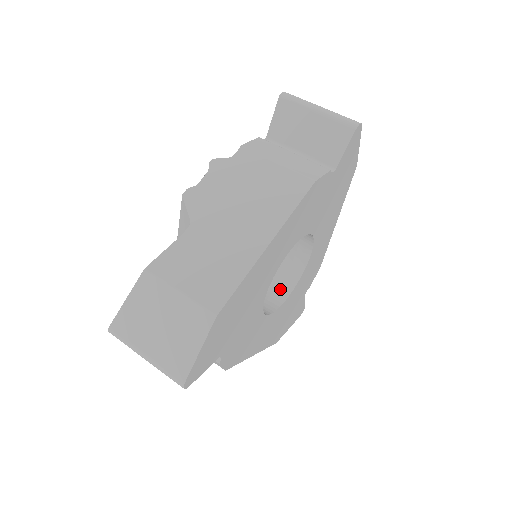
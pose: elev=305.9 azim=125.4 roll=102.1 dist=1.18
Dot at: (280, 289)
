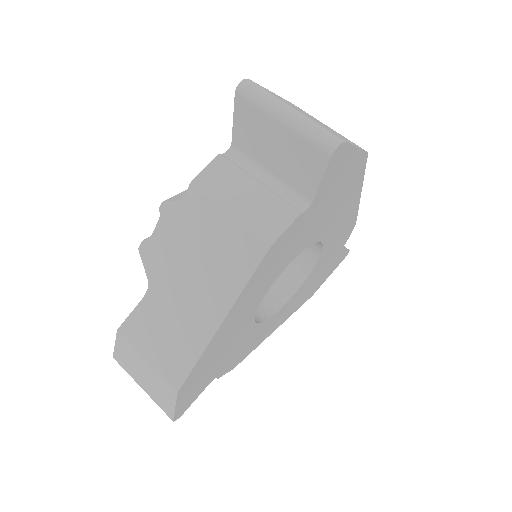
Dot at: (296, 272)
